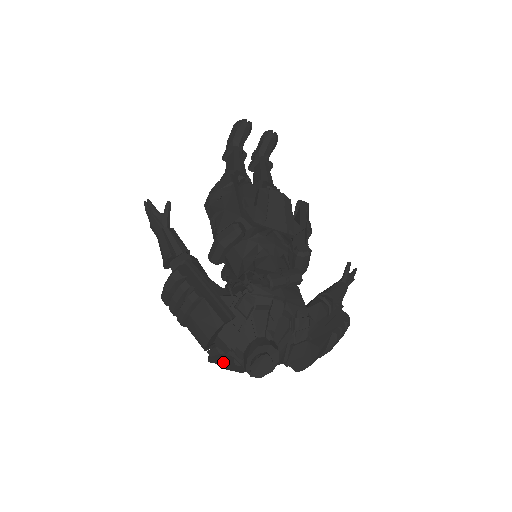
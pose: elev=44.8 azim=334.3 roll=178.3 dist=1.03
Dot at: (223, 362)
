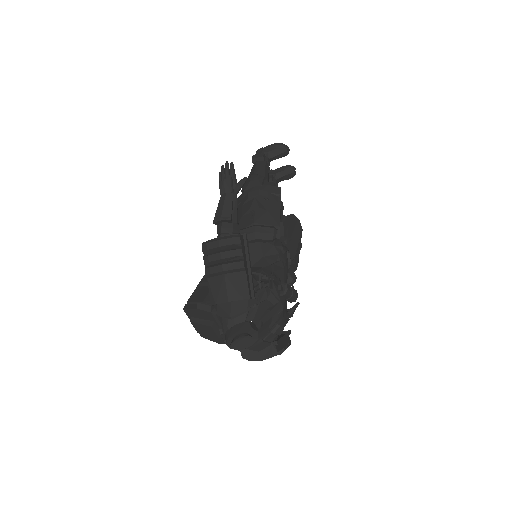
Dot at: (196, 317)
